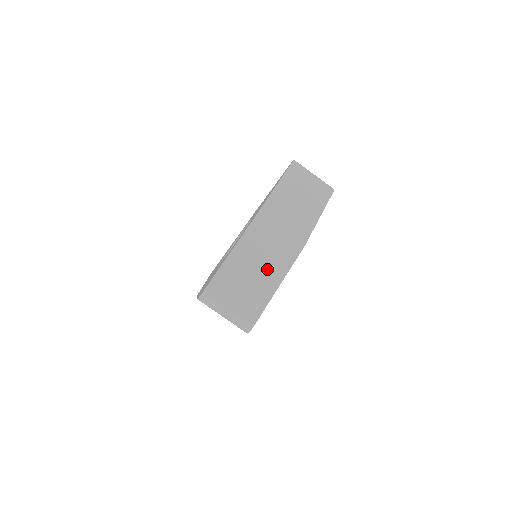
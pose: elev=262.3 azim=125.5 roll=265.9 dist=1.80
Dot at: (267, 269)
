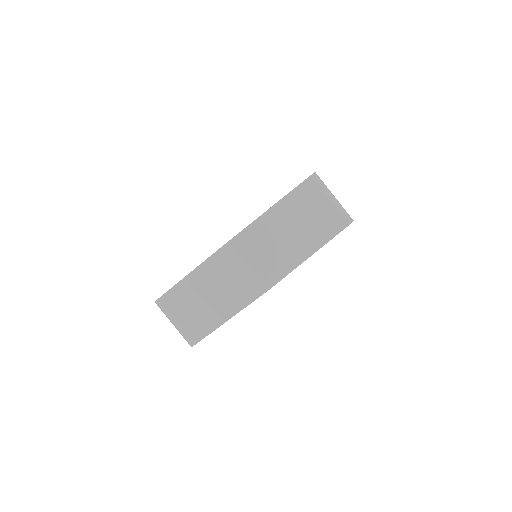
Dot at: (221, 300)
